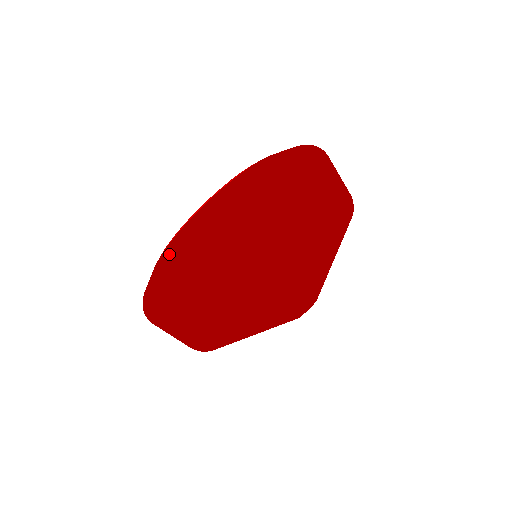
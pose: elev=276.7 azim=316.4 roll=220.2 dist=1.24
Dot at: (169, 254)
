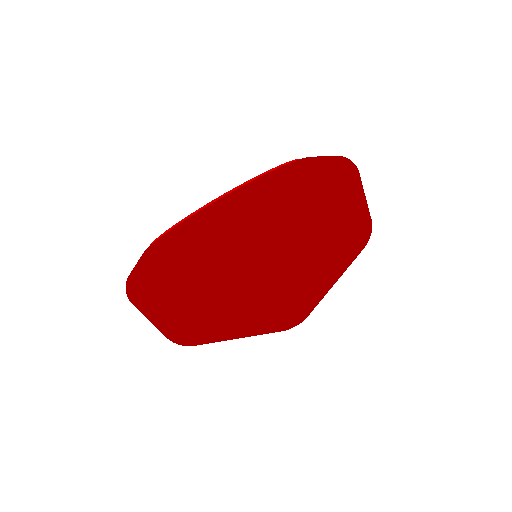
Dot at: (195, 229)
